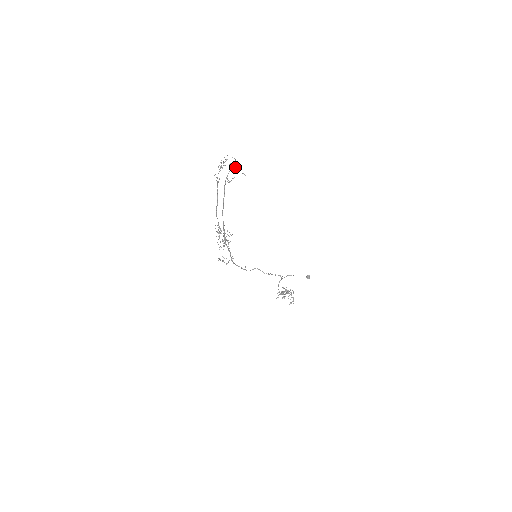
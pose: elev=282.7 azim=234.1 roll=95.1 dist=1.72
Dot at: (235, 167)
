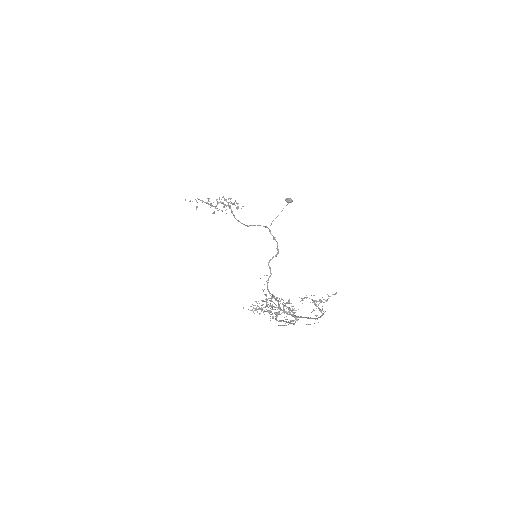
Dot at: occluded
